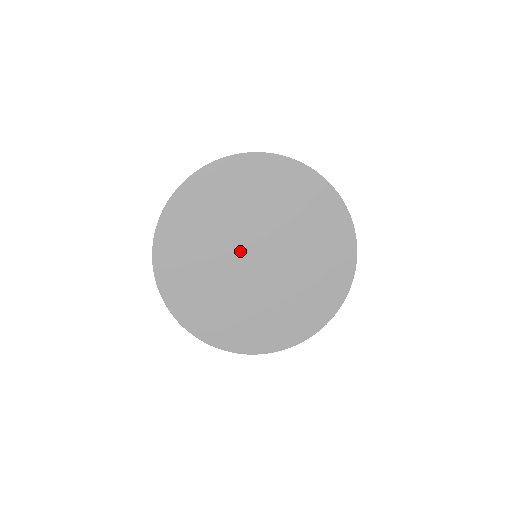
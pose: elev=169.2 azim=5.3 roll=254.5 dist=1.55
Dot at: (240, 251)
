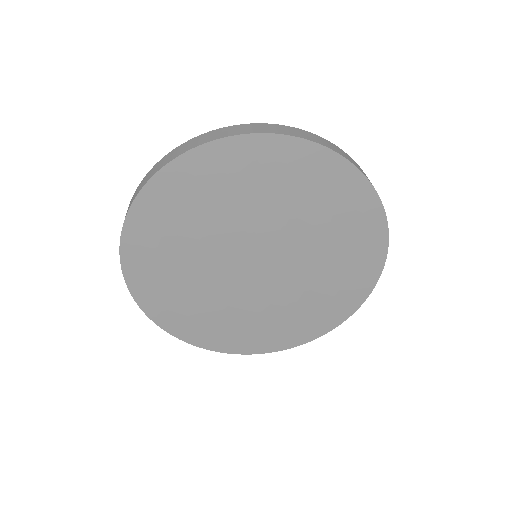
Dot at: (254, 244)
